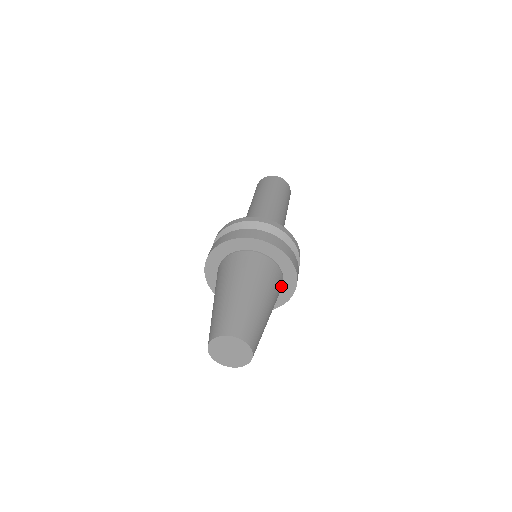
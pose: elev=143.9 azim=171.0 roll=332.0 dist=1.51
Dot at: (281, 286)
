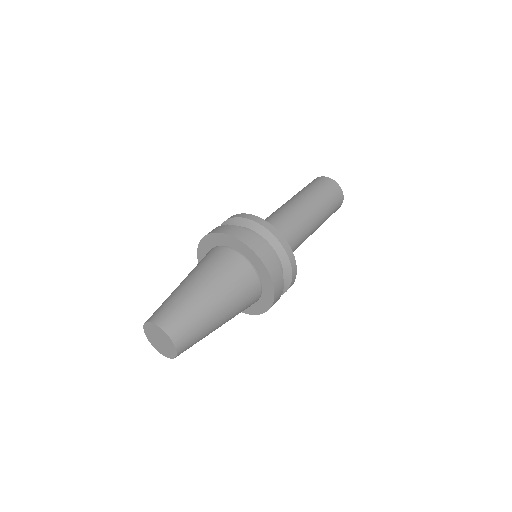
Dot at: occluded
